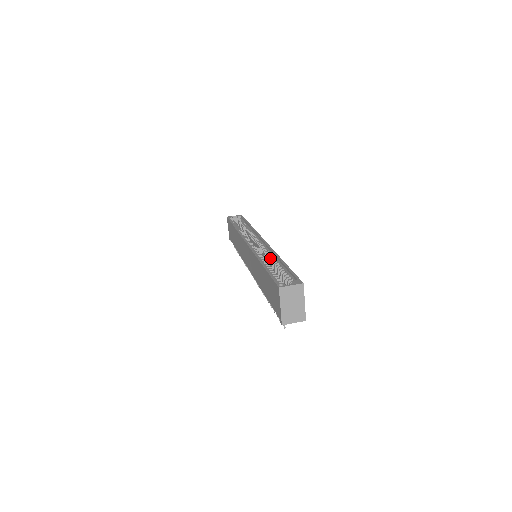
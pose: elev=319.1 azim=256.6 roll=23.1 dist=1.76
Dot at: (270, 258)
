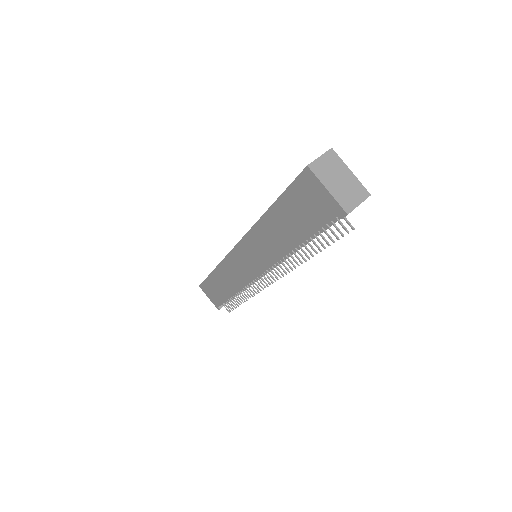
Dot at: occluded
